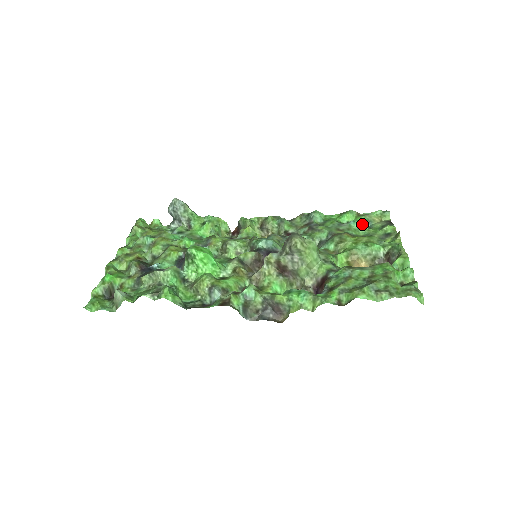
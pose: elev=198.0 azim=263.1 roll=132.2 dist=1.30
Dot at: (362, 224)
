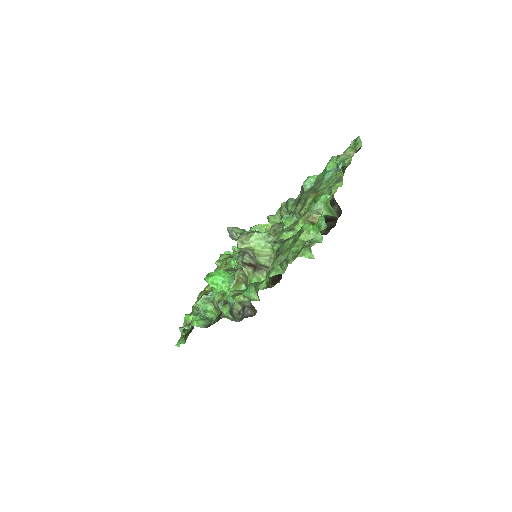
Dot at: (336, 169)
